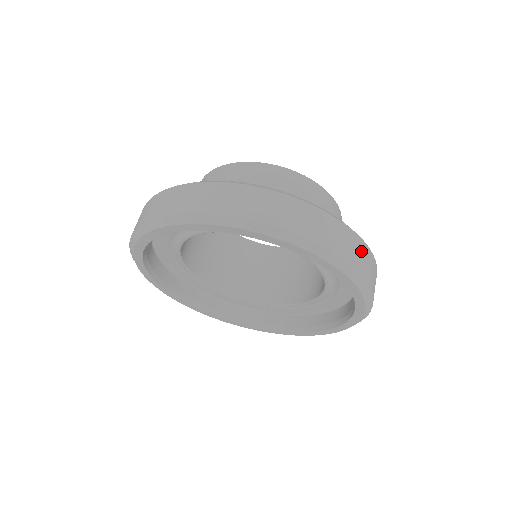
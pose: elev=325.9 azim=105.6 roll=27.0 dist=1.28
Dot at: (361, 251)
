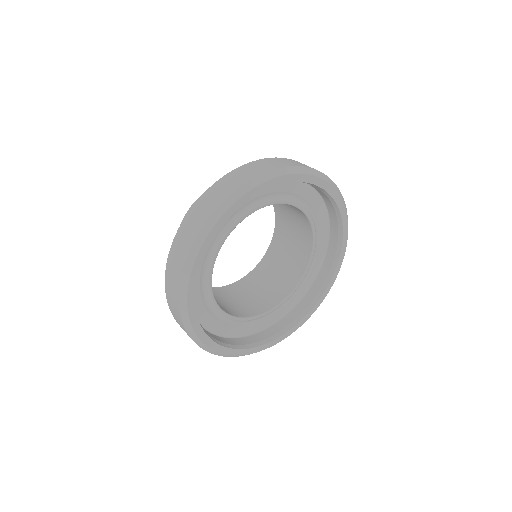
Dot at: occluded
